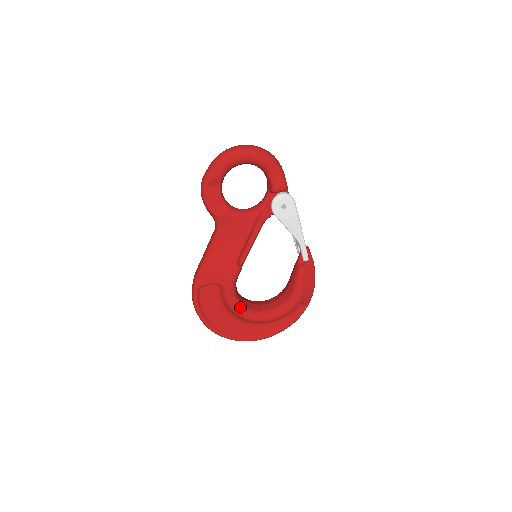
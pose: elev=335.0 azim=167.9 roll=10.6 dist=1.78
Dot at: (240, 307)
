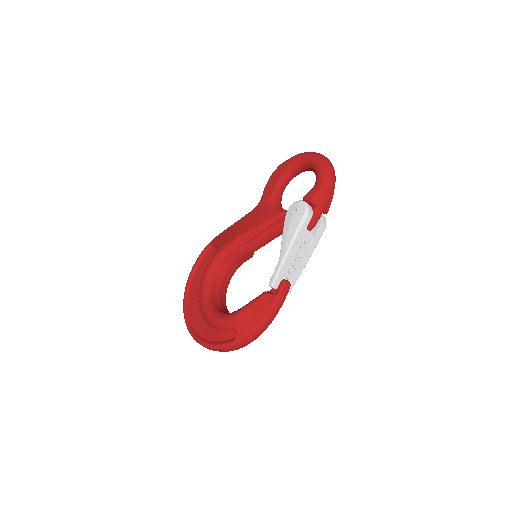
Dot at: (207, 280)
